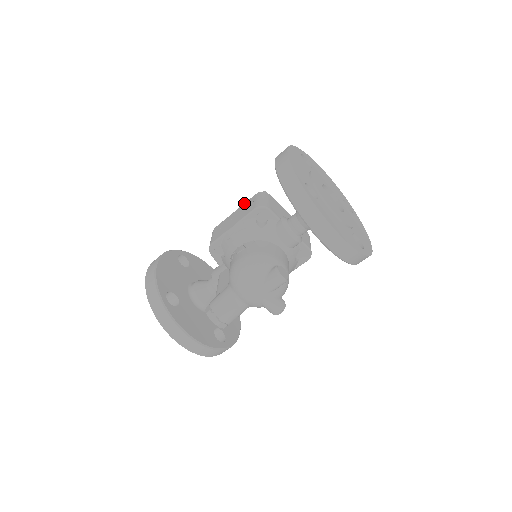
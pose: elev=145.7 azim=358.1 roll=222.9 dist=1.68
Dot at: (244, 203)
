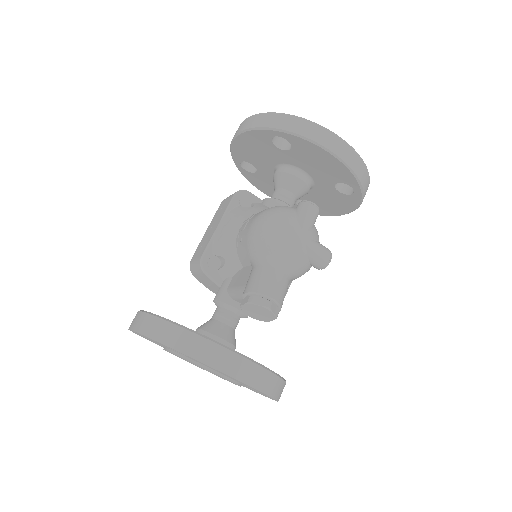
Dot at: (213, 217)
